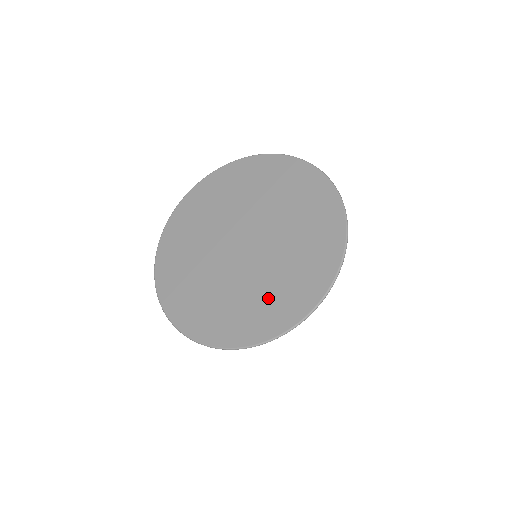
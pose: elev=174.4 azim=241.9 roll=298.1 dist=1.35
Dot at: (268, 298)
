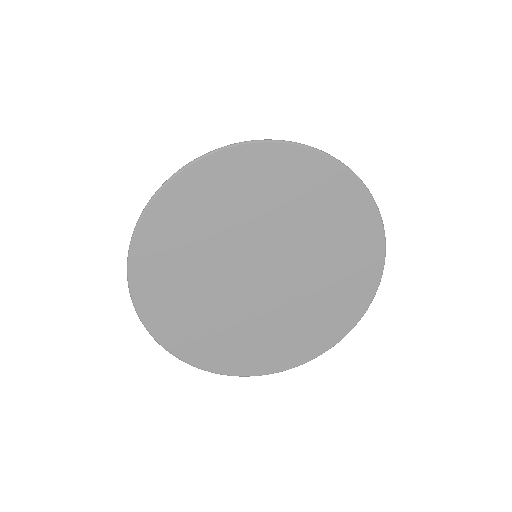
Dot at: (310, 324)
